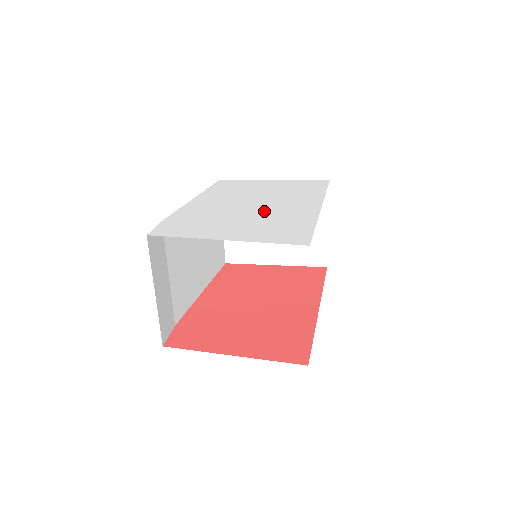
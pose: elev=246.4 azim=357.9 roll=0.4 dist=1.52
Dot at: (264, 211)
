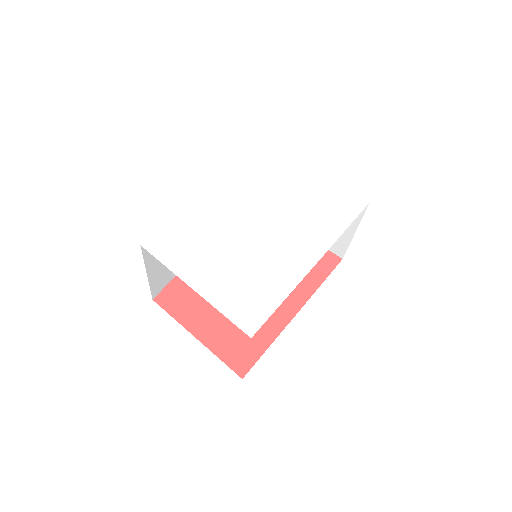
Dot at: (260, 246)
